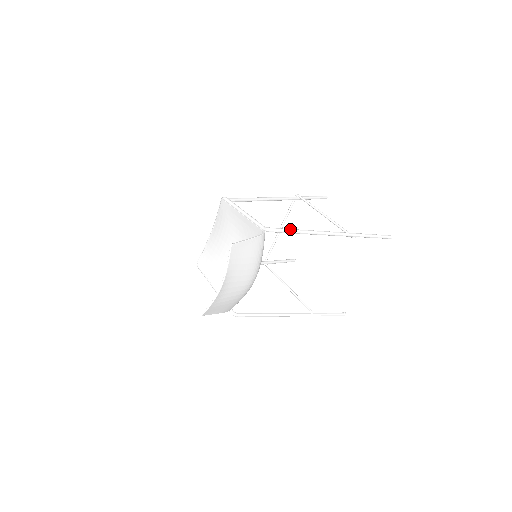
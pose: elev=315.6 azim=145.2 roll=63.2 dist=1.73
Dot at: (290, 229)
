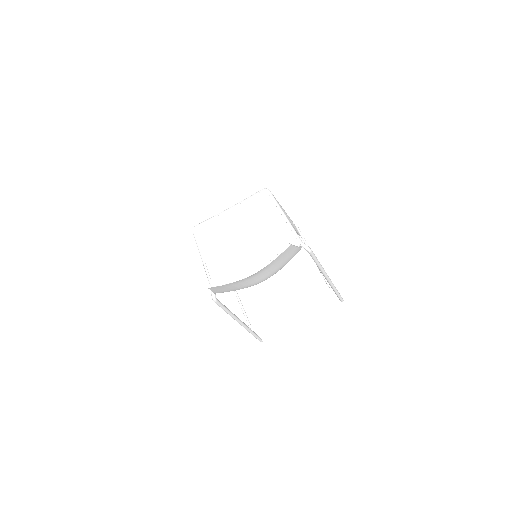
Dot at: occluded
